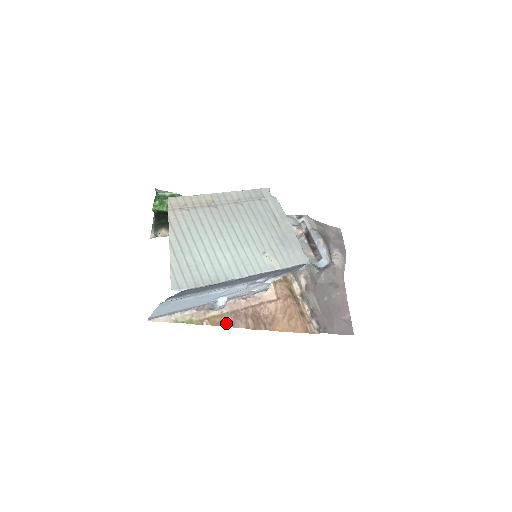
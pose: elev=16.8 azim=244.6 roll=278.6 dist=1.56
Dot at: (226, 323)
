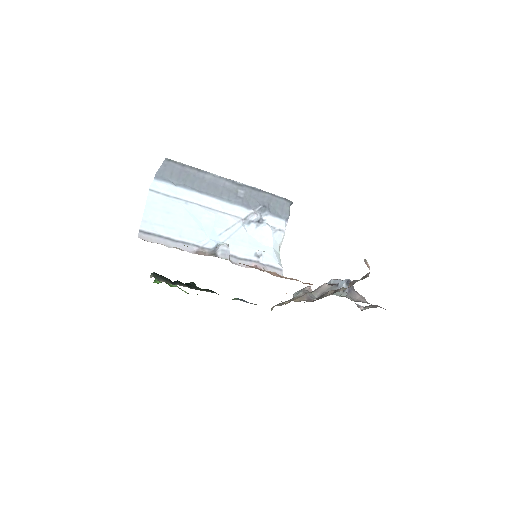
Dot at: occluded
